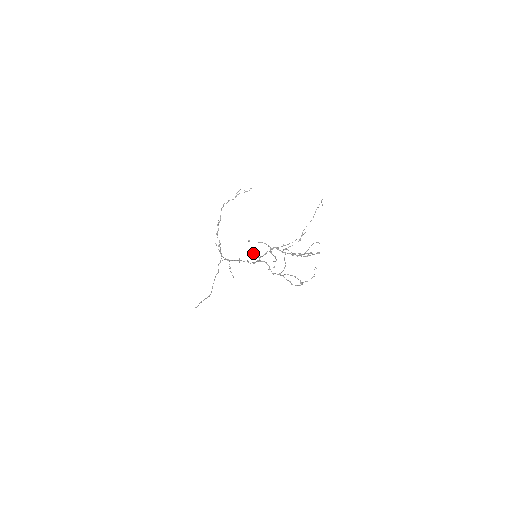
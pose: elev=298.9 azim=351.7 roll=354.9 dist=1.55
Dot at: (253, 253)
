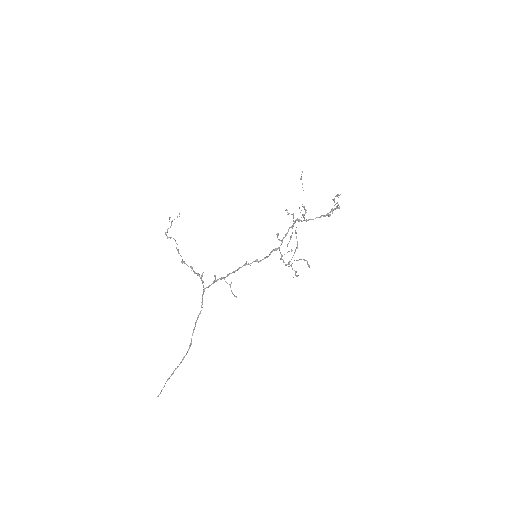
Dot at: (278, 235)
